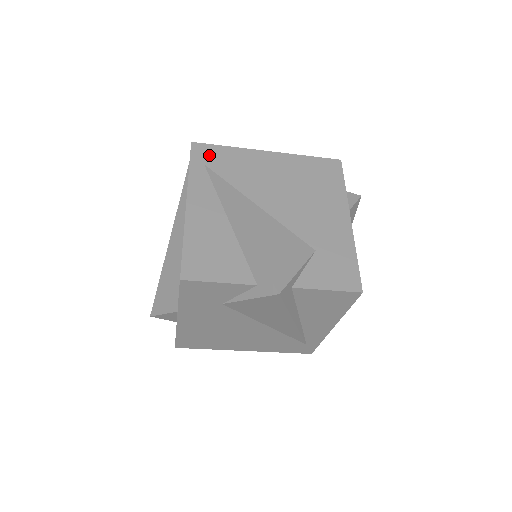
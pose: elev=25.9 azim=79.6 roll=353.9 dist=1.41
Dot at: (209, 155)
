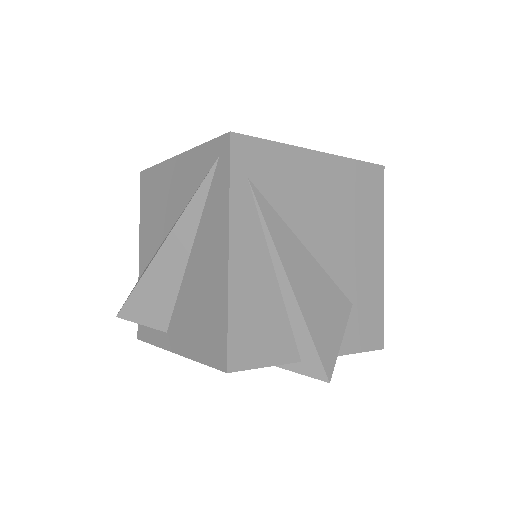
Dot at: (253, 159)
